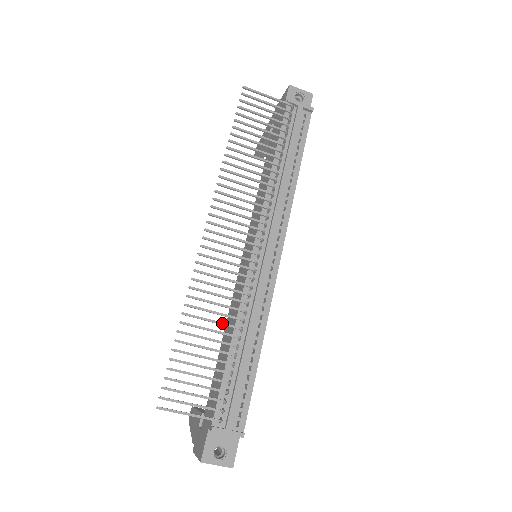
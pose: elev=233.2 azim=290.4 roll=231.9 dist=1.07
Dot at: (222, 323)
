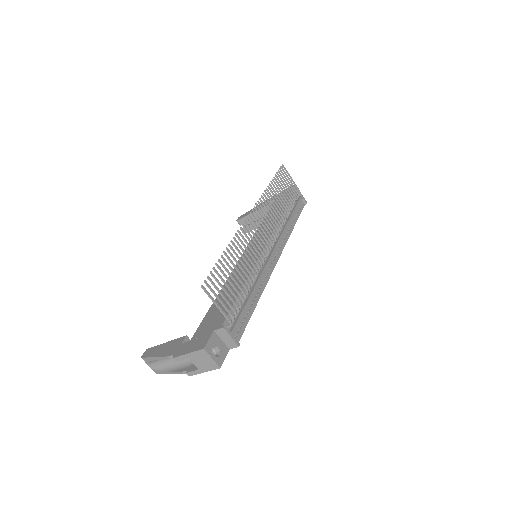
Dot at: occluded
